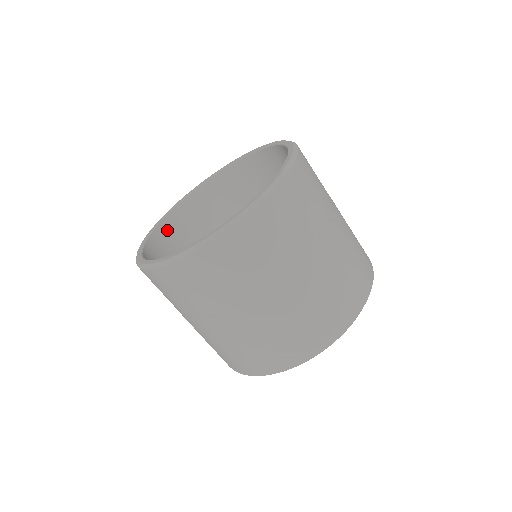
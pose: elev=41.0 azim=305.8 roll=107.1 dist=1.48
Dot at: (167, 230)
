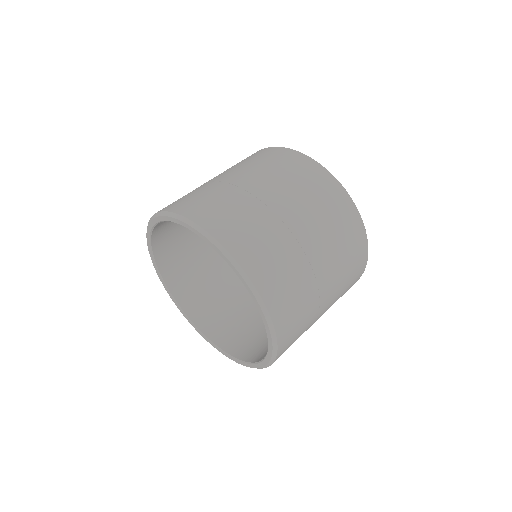
Dot at: (163, 256)
